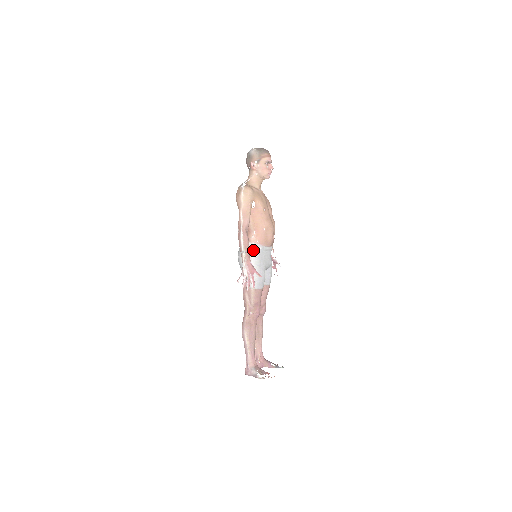
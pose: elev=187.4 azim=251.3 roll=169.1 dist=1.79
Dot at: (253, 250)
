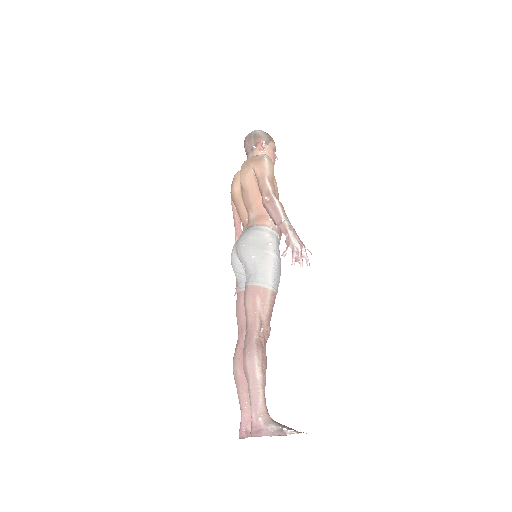
Dot at: (271, 236)
